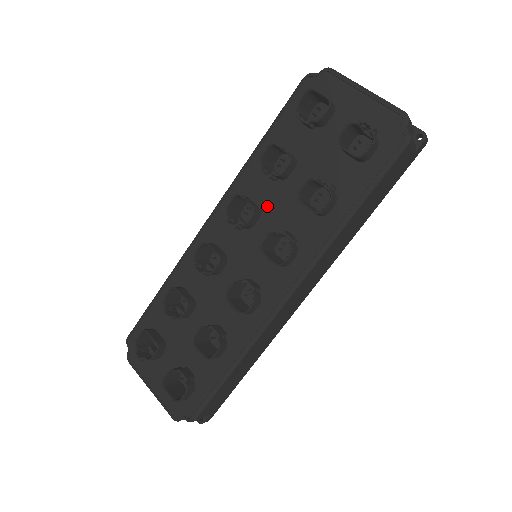
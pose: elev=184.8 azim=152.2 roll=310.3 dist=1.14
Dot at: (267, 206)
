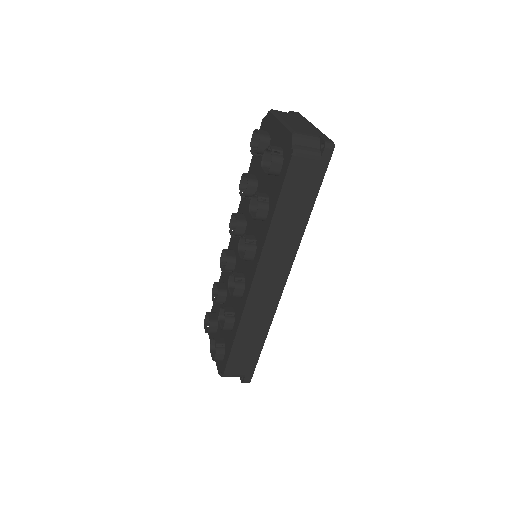
Dot at: (248, 218)
